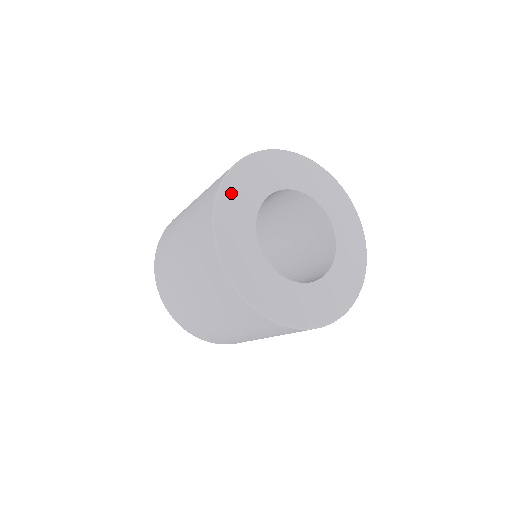
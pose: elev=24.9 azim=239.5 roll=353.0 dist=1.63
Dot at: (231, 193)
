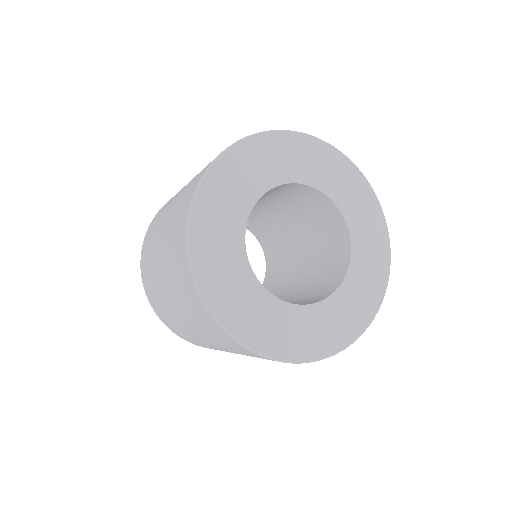
Dot at: (237, 162)
